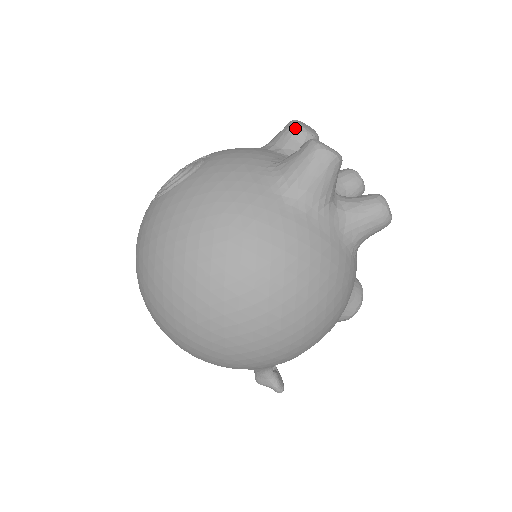
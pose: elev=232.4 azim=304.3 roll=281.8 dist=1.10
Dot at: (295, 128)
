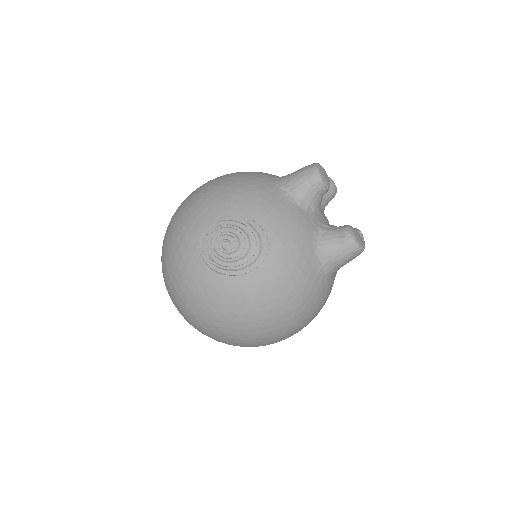
Dot at: (321, 186)
